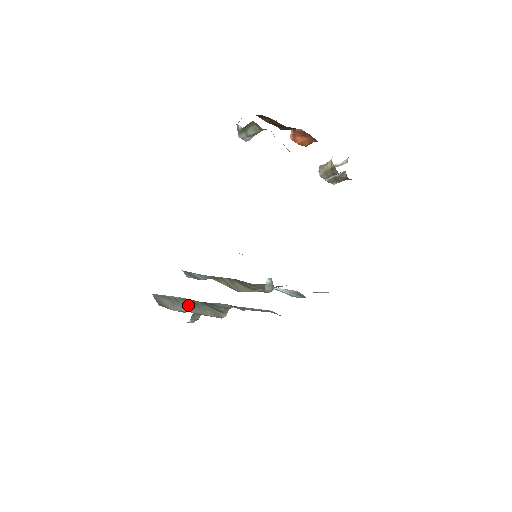
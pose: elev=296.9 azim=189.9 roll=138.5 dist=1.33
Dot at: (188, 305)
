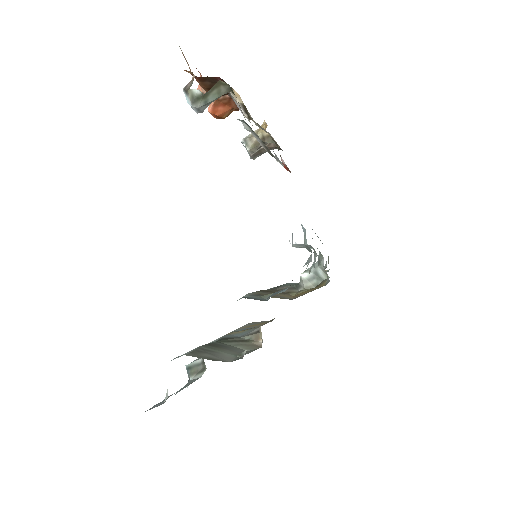
Dot at: (221, 350)
